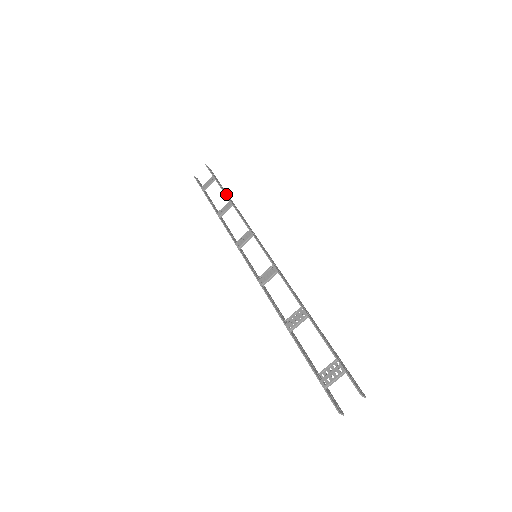
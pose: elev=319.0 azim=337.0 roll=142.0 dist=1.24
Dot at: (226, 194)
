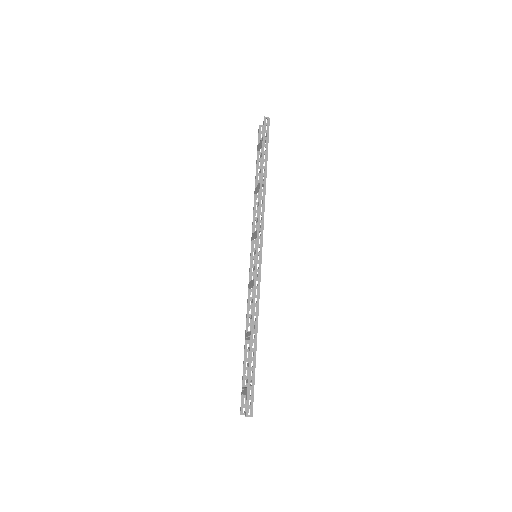
Dot at: (261, 171)
